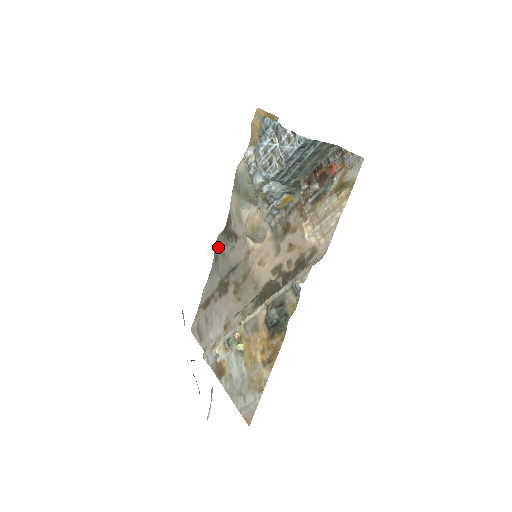
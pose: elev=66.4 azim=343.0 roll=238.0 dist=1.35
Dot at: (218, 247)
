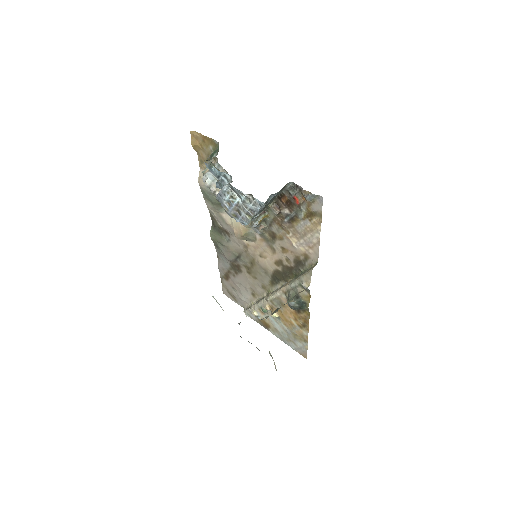
Dot at: (215, 240)
